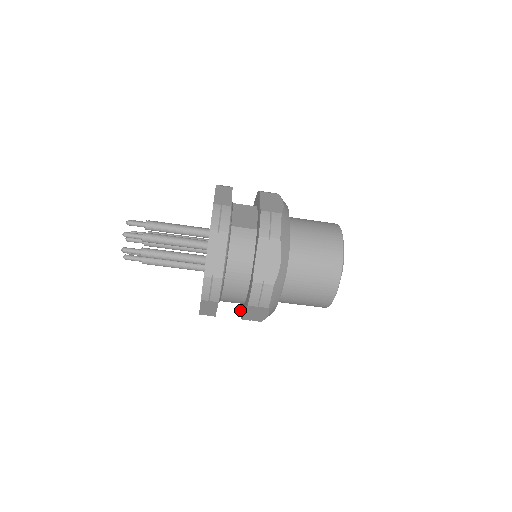
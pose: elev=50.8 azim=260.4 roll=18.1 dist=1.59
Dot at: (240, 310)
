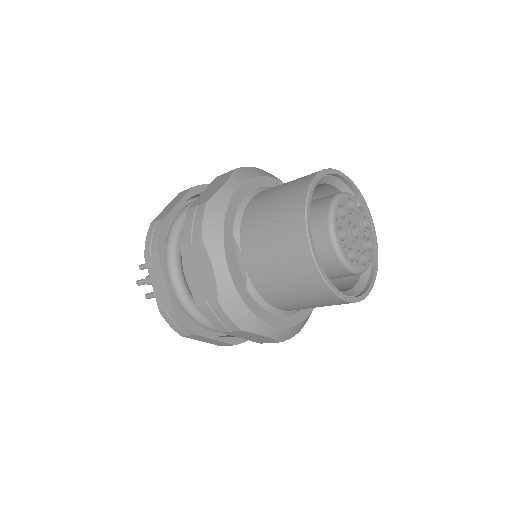
Dot at: occluded
